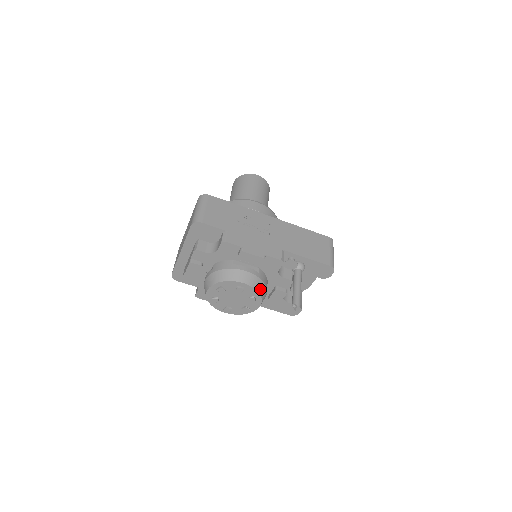
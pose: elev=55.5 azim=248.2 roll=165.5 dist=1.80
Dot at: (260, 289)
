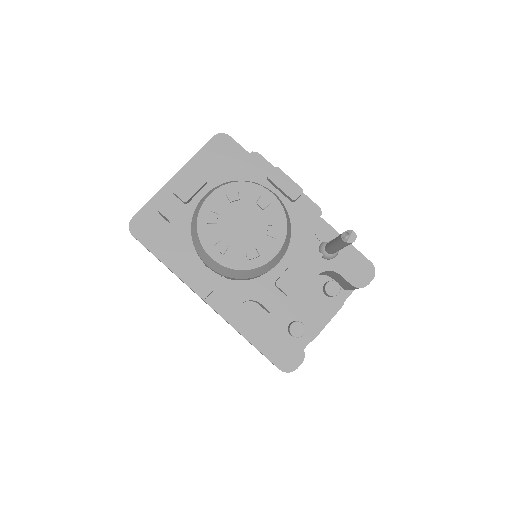
Dot at: (288, 222)
